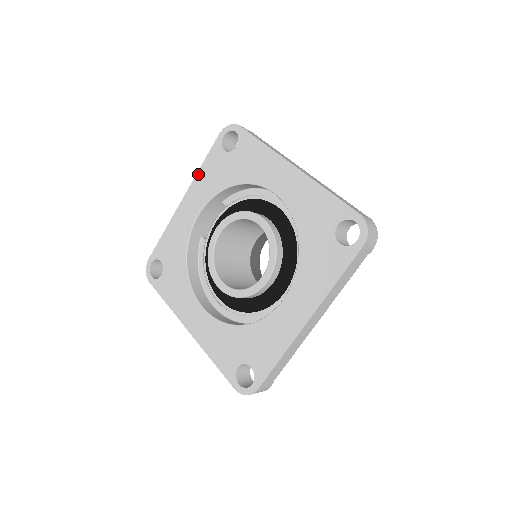
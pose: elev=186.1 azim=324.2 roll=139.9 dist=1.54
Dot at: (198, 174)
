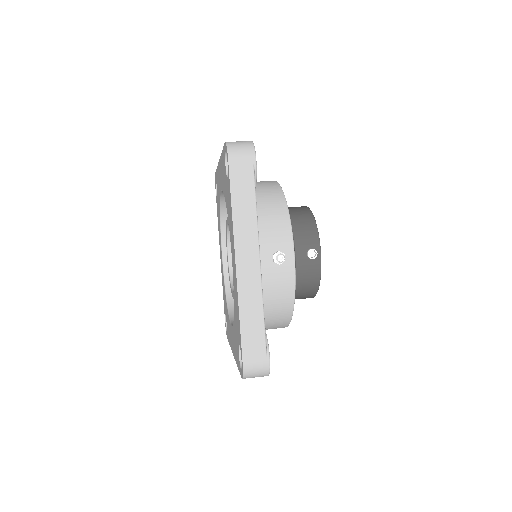
Dot at: (221, 156)
